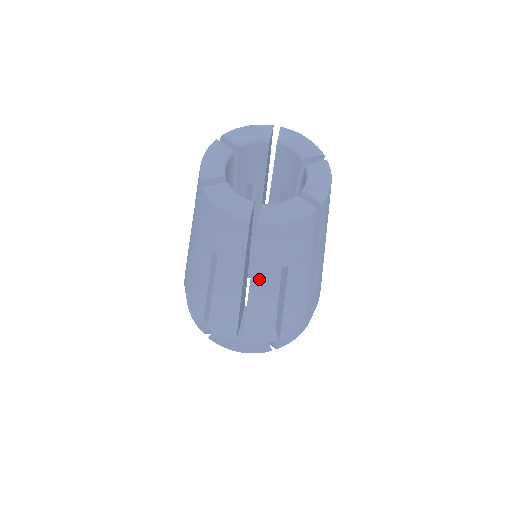
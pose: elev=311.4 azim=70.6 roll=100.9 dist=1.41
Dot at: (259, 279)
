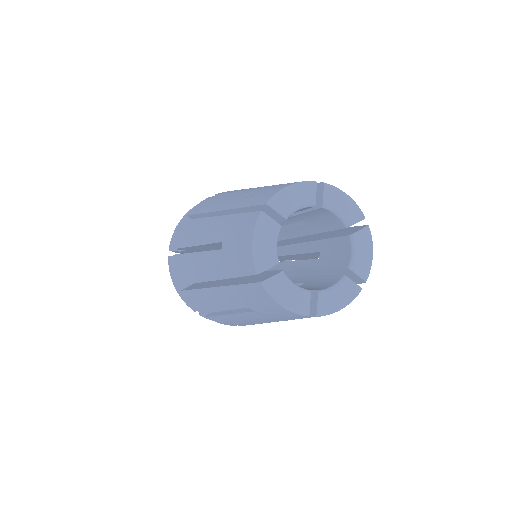
Dot at: (287, 320)
